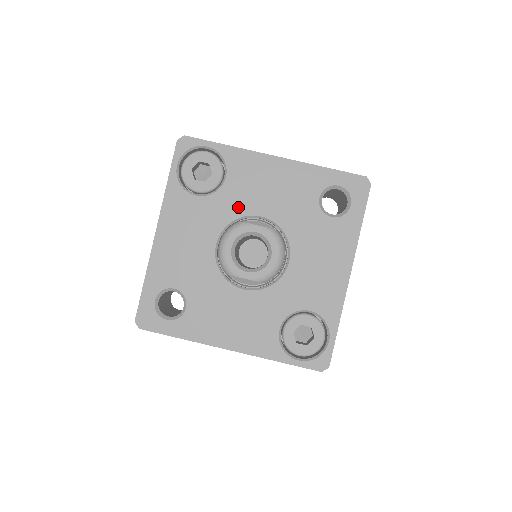
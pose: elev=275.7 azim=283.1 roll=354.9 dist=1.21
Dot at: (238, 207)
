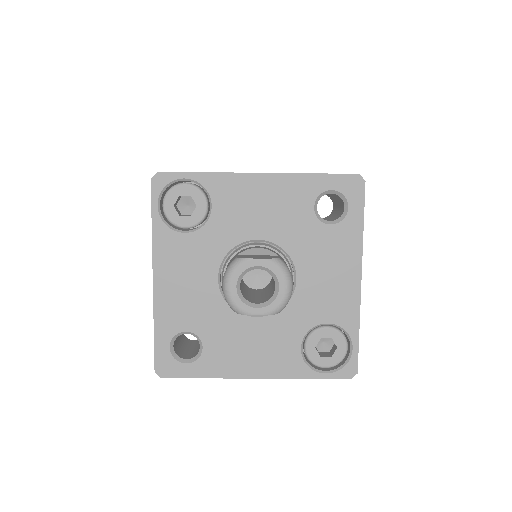
Dot at: (232, 235)
